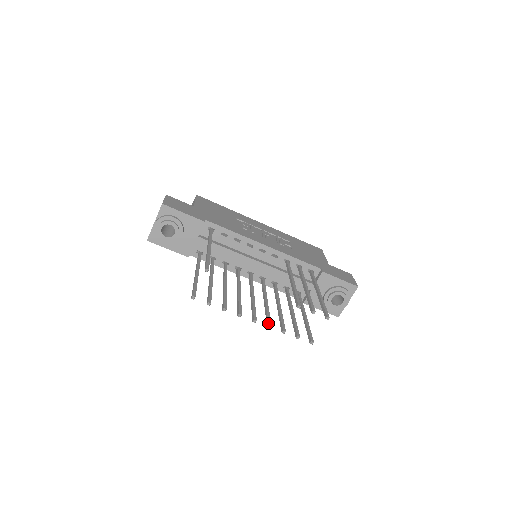
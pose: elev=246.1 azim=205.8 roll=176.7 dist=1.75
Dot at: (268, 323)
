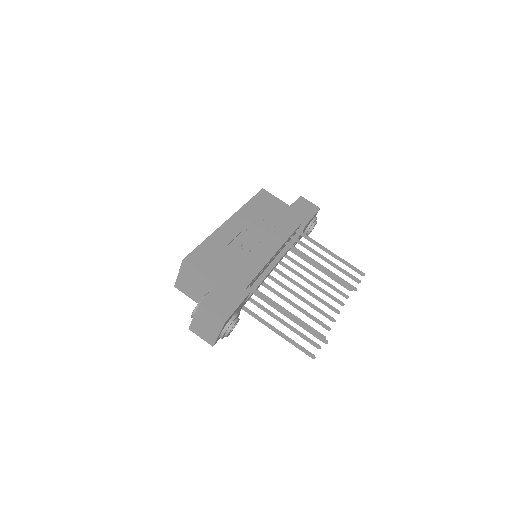
Dot at: (337, 312)
